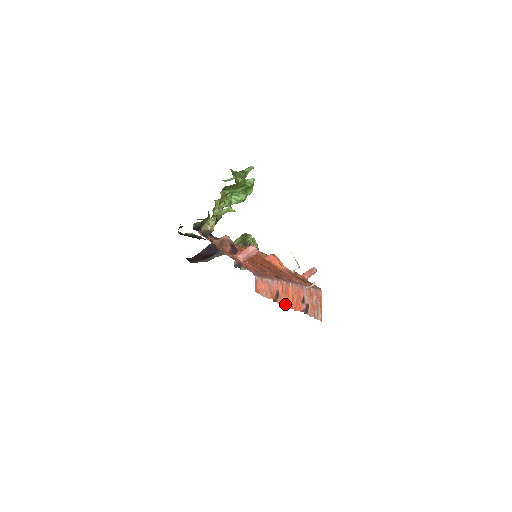
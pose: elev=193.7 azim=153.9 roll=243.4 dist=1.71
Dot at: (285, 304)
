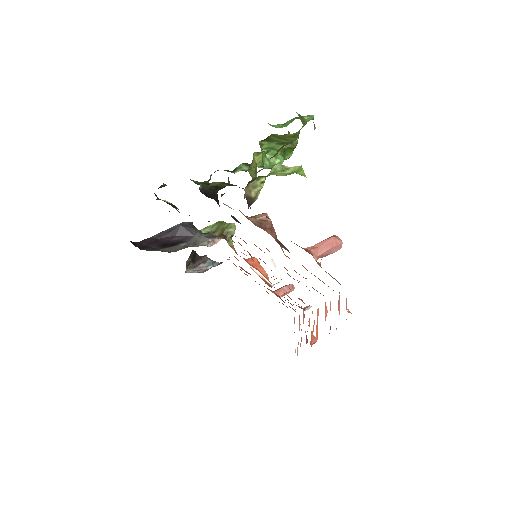
Dot at: occluded
